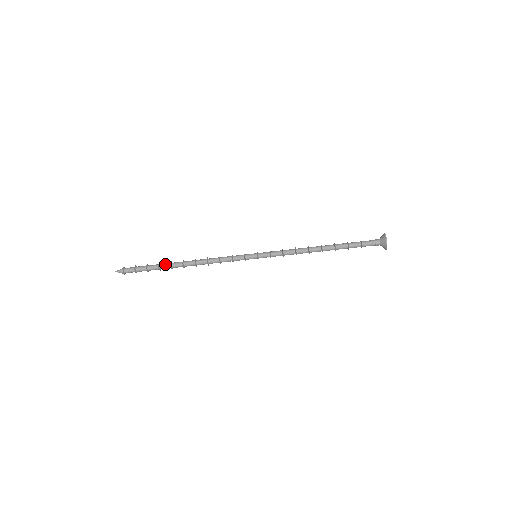
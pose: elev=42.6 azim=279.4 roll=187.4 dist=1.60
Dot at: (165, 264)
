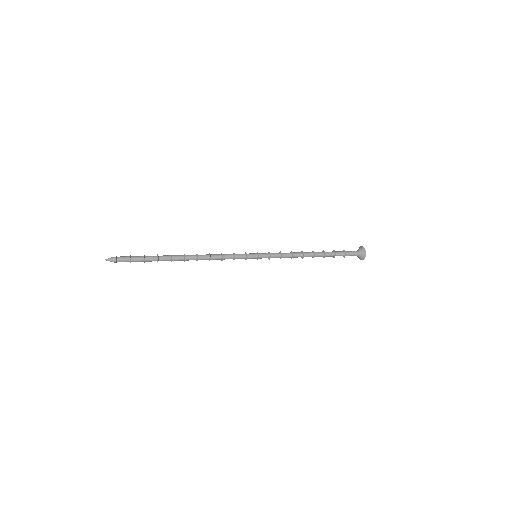
Dot at: occluded
